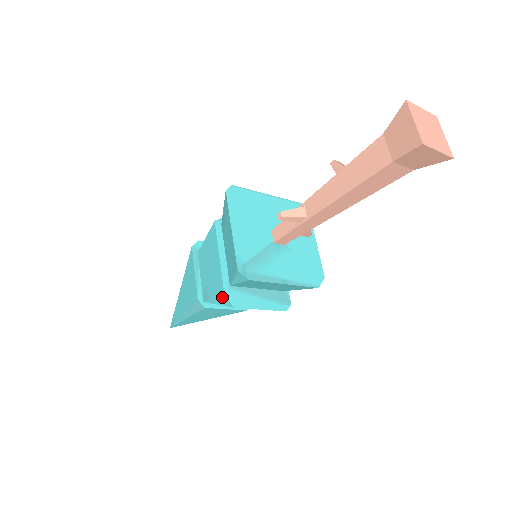
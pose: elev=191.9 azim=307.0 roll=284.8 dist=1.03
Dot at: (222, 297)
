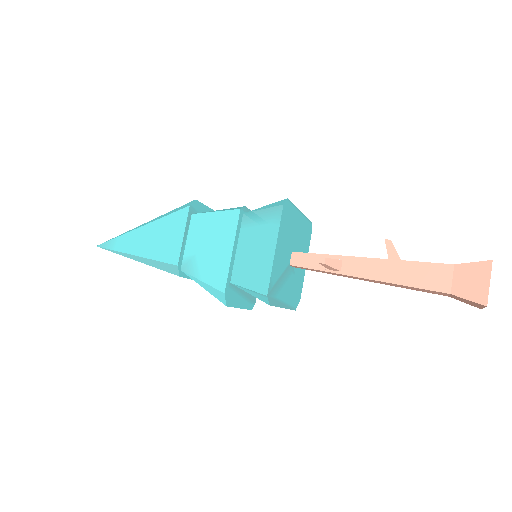
Dot at: (219, 291)
